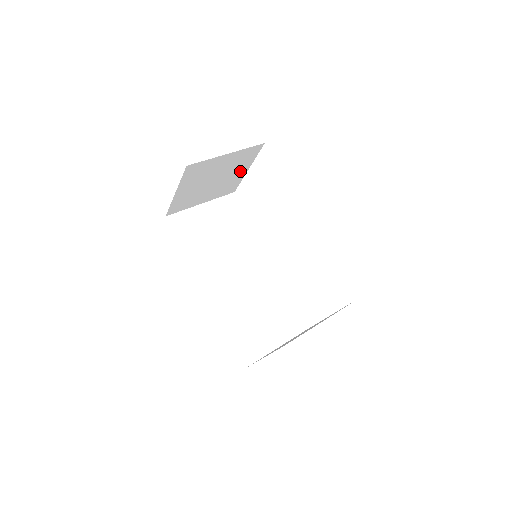
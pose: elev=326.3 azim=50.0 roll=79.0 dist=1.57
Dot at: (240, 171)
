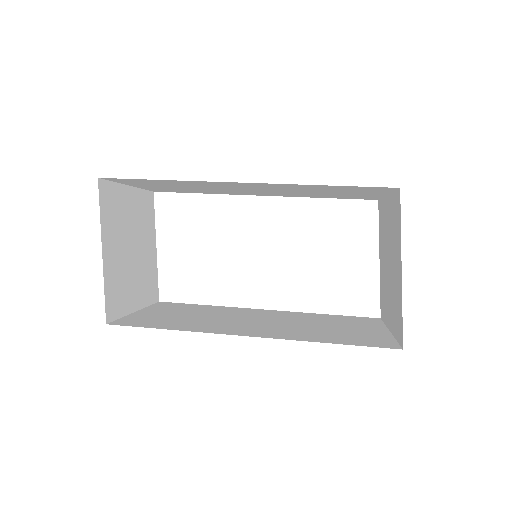
Dot at: (150, 246)
